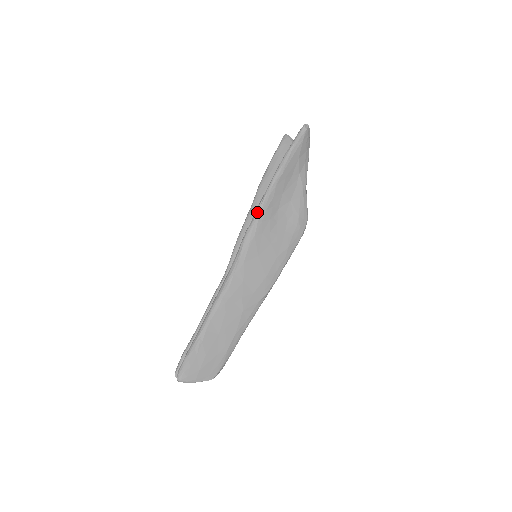
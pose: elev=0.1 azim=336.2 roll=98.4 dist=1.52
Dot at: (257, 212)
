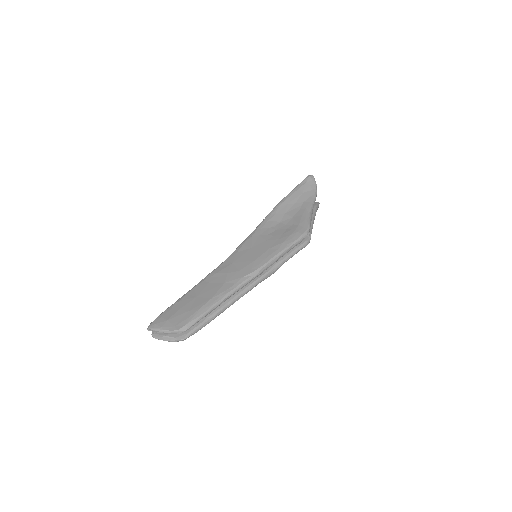
Dot at: (259, 224)
